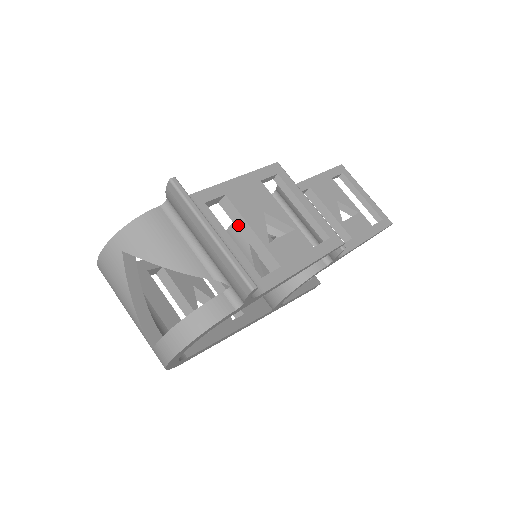
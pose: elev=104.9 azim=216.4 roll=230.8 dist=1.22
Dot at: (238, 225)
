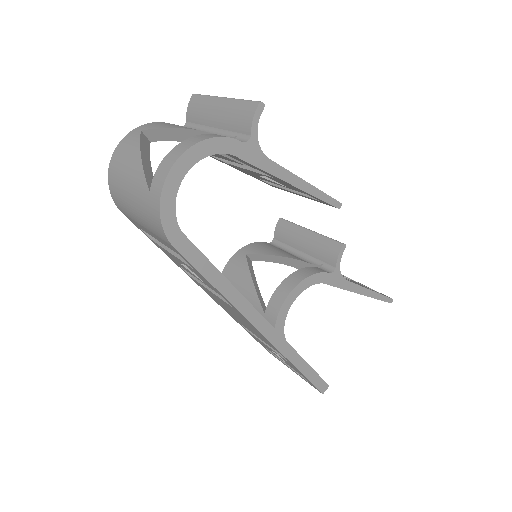
Dot at: (243, 166)
